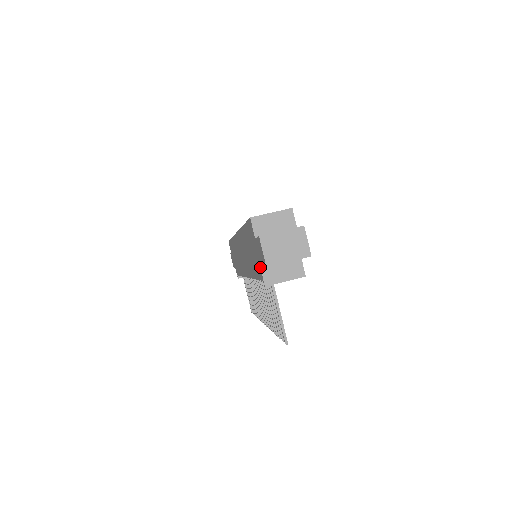
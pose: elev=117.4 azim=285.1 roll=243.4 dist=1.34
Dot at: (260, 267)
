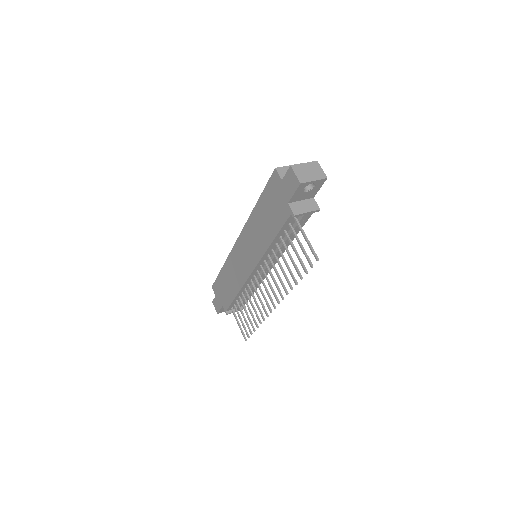
Dot at: (288, 203)
